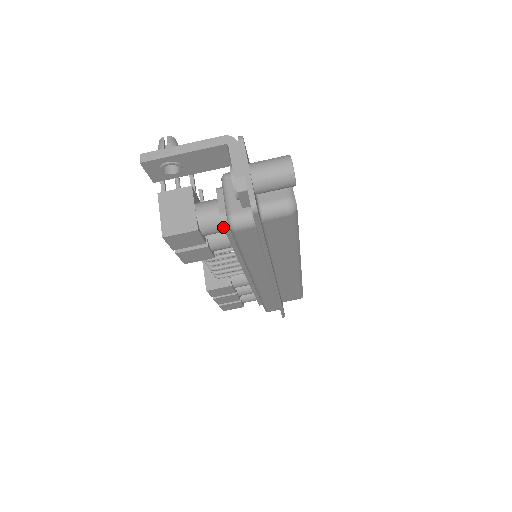
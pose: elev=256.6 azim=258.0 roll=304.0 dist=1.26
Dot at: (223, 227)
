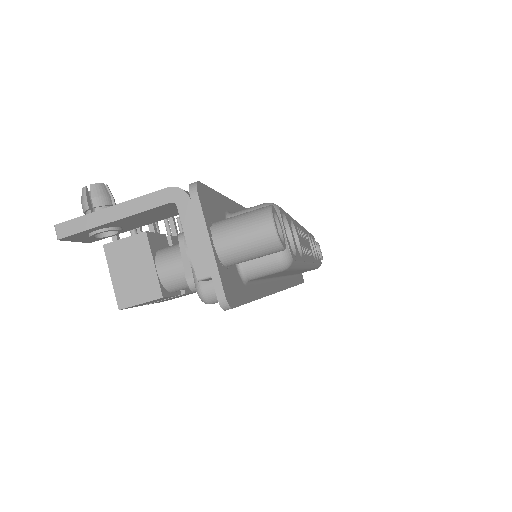
Dot at: (195, 291)
